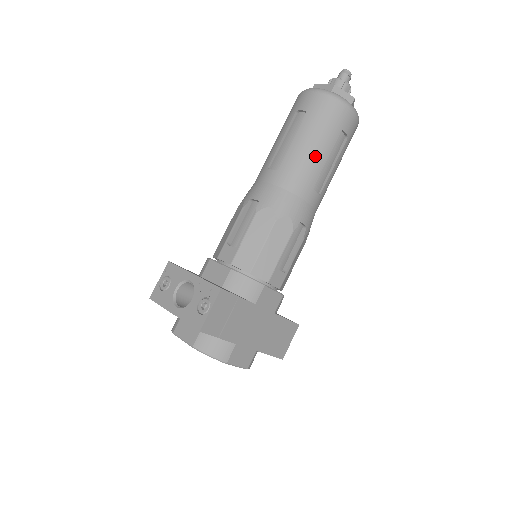
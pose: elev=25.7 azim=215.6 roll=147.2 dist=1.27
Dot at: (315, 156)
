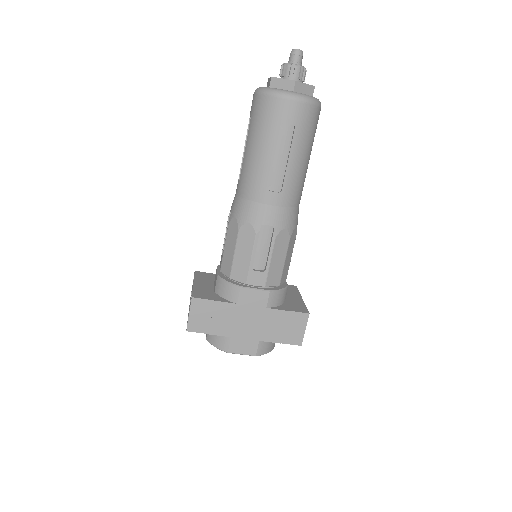
Dot at: (260, 159)
